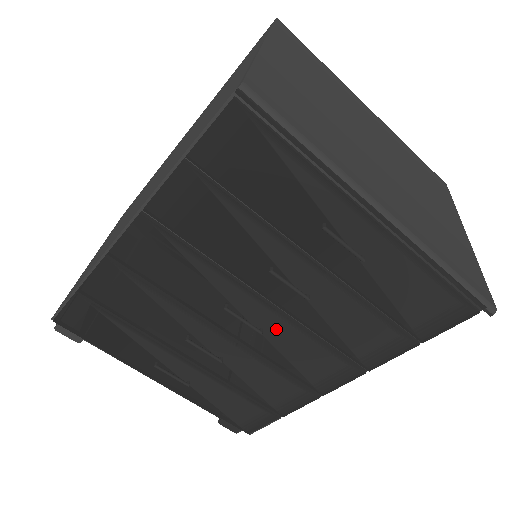
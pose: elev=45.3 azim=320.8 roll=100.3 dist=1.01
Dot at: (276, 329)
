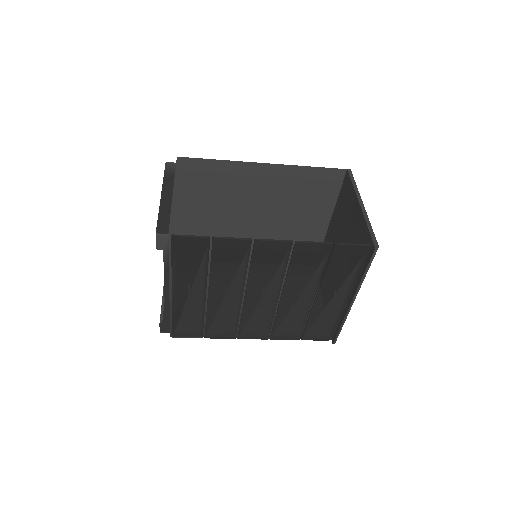
Dot at: (265, 307)
